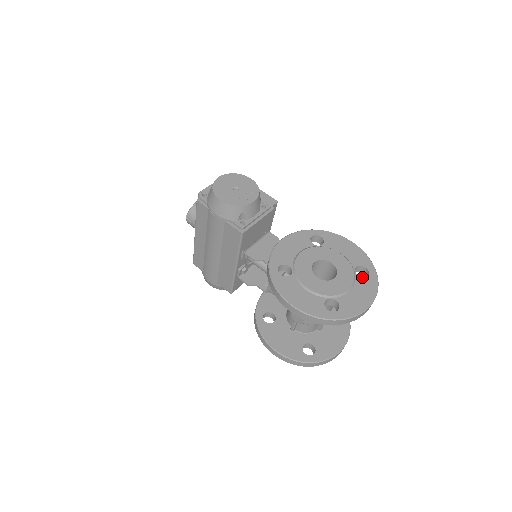
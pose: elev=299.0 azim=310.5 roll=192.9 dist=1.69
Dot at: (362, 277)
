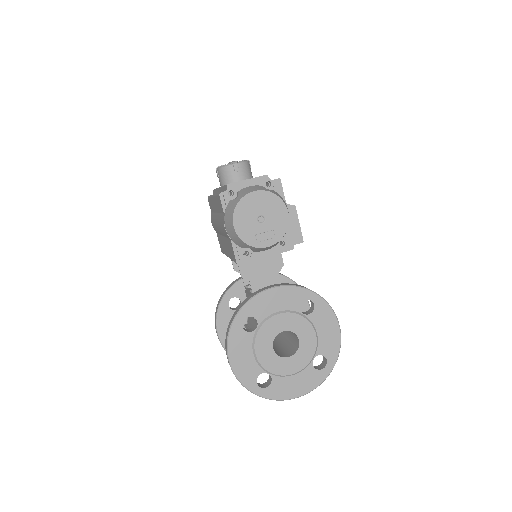
Dot at: (315, 368)
